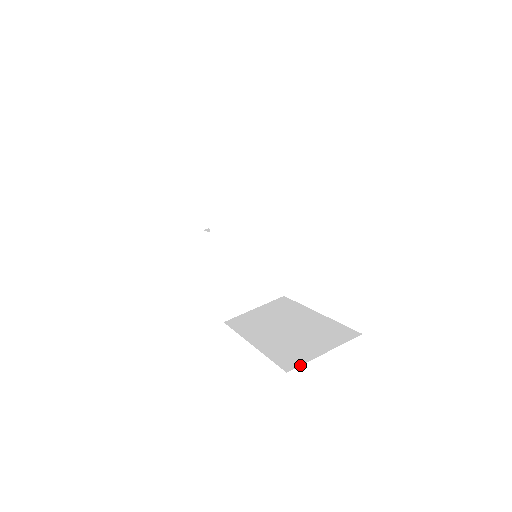
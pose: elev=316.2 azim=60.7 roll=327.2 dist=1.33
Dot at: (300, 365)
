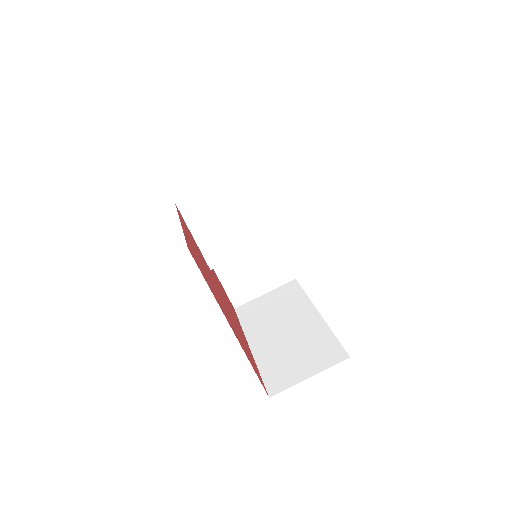
Dot at: (283, 390)
